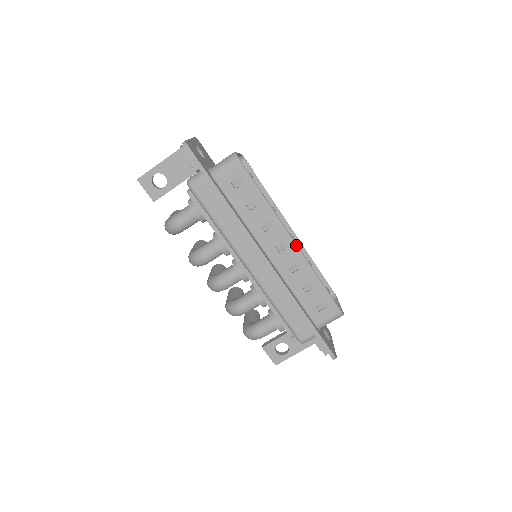
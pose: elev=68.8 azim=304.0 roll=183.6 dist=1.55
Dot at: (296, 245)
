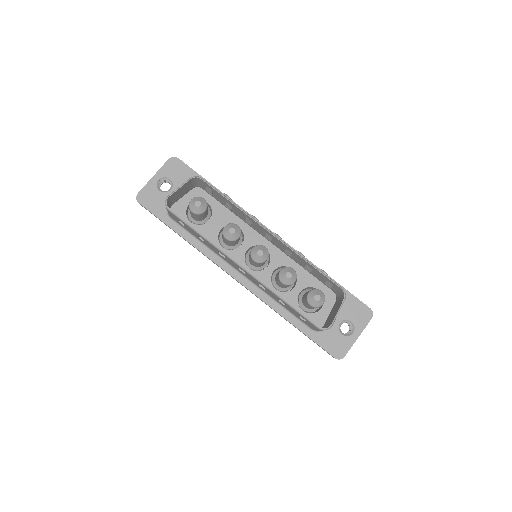
Dot at: (248, 272)
